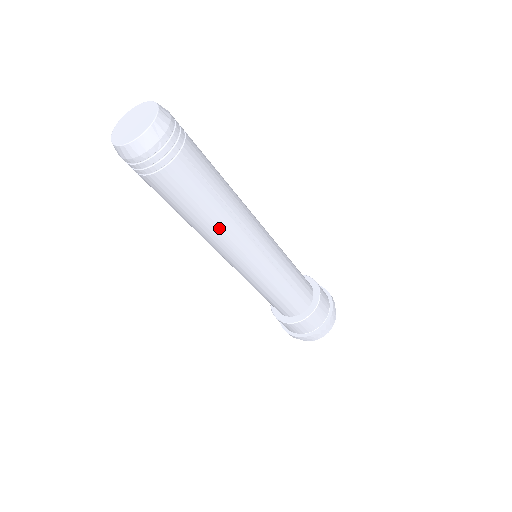
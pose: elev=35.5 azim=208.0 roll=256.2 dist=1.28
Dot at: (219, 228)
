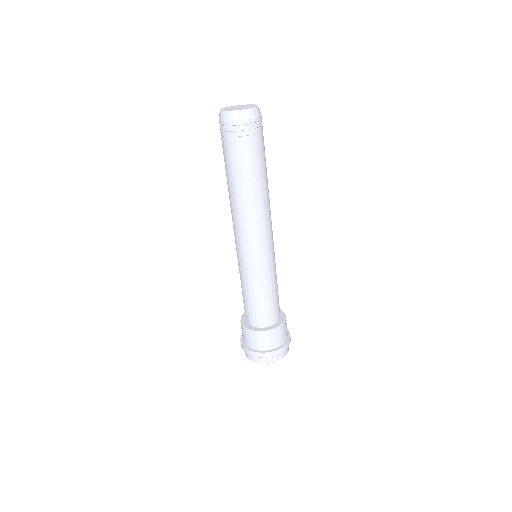
Dot at: (254, 204)
